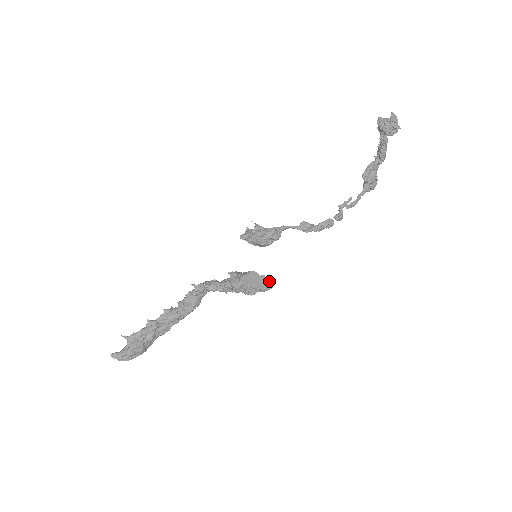
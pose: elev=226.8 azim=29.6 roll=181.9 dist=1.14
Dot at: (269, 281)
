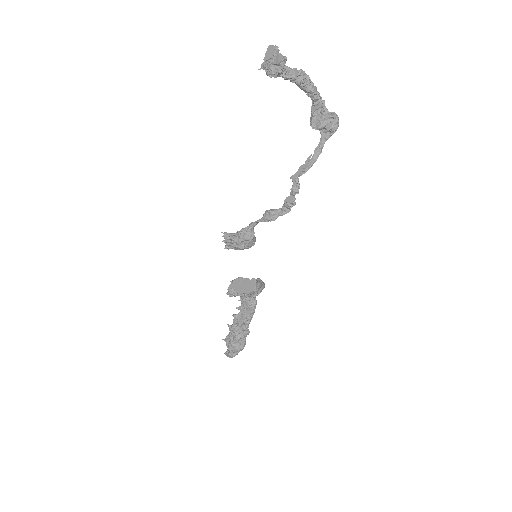
Dot at: (252, 283)
